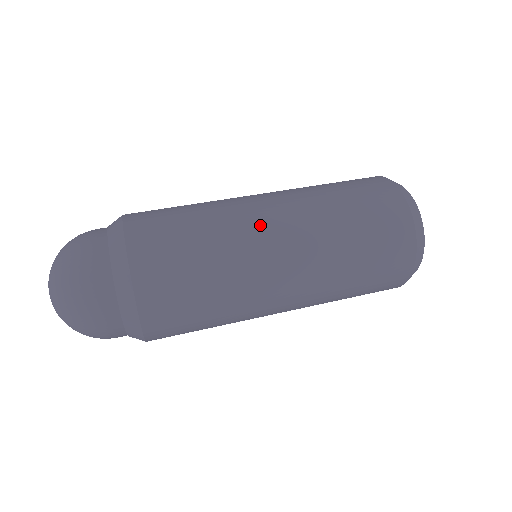
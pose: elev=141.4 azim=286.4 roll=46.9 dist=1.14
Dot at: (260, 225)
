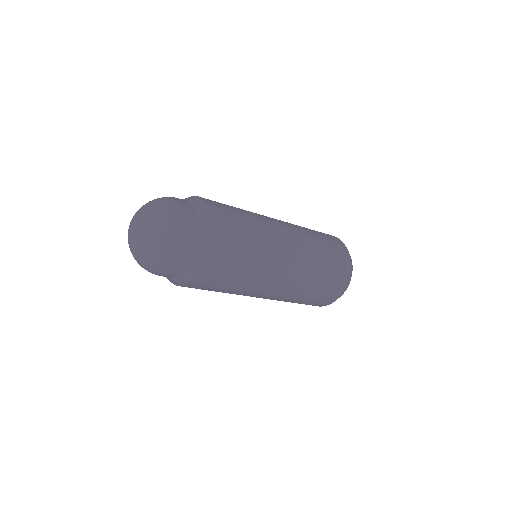
Dot at: occluded
